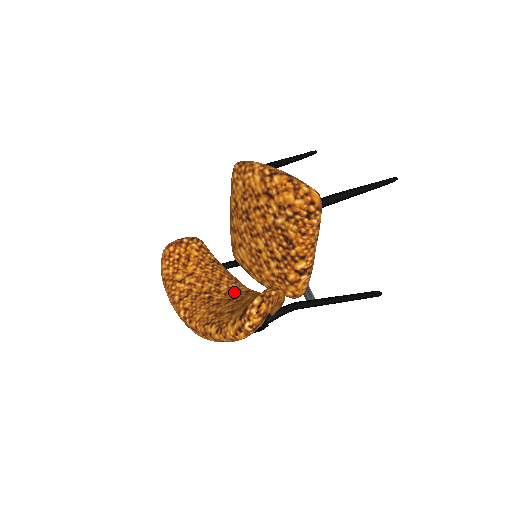
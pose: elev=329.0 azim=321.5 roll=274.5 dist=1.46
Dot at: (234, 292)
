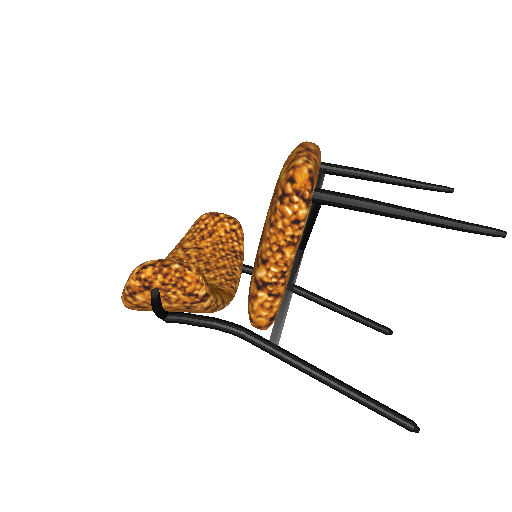
Dot at: (210, 283)
